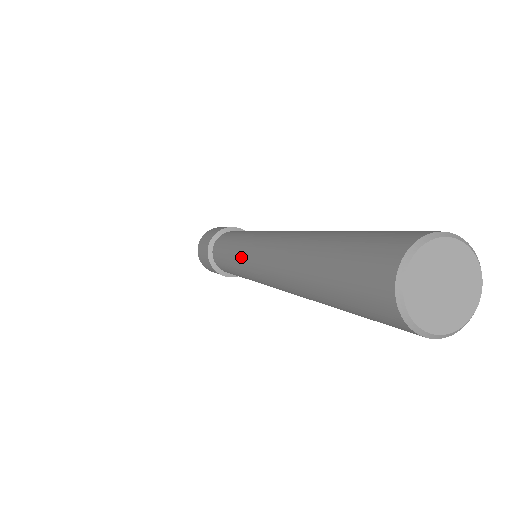
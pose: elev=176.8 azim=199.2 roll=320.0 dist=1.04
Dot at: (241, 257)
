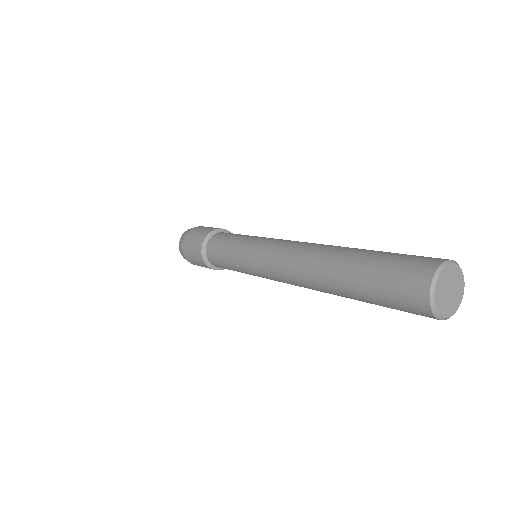
Dot at: (254, 261)
